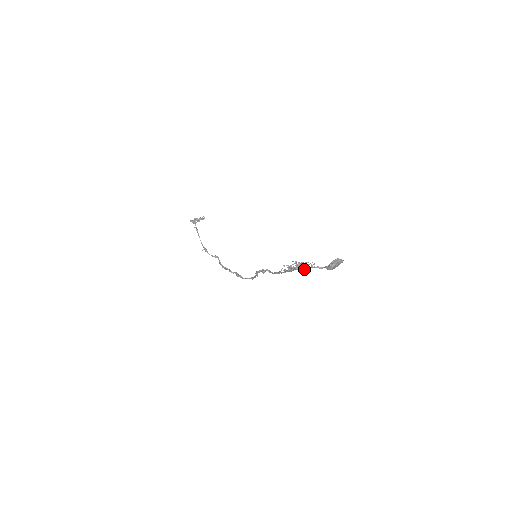
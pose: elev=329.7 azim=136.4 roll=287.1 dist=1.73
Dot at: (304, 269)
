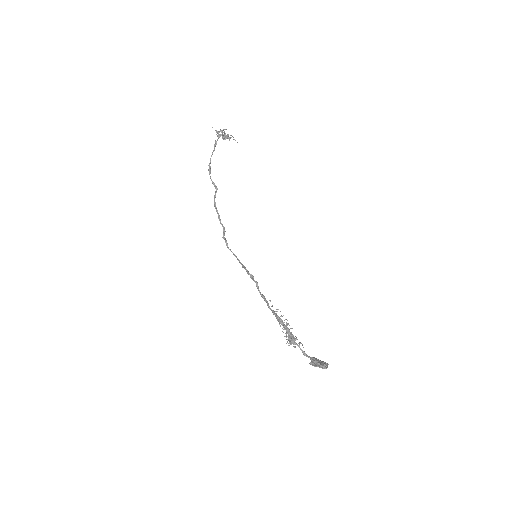
Dot at: (291, 343)
